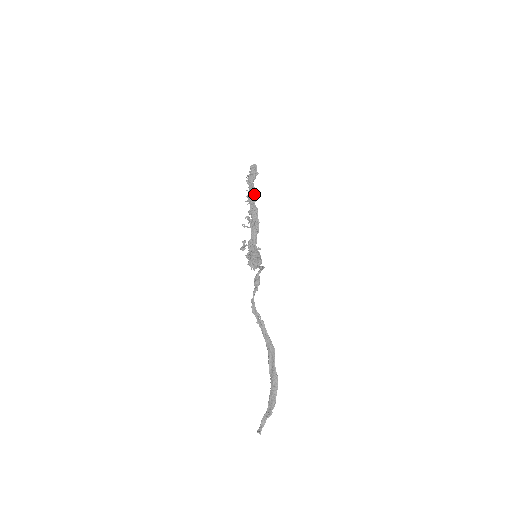
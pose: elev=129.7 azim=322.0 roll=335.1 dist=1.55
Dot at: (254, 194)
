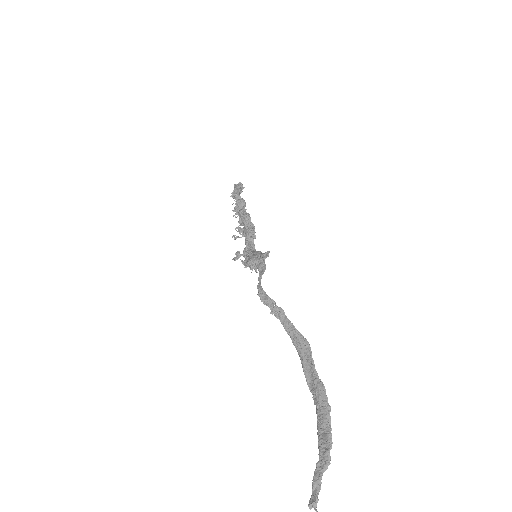
Dot at: (242, 203)
